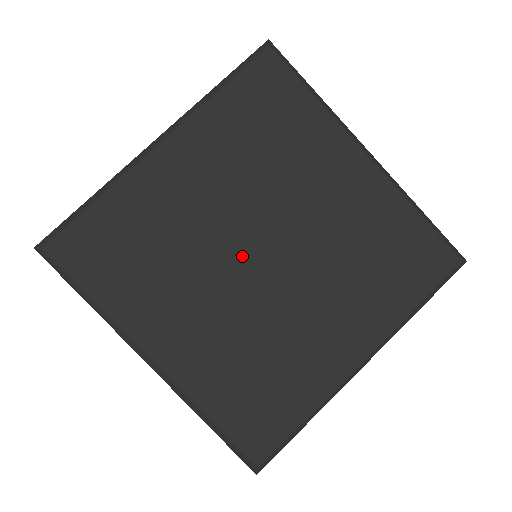
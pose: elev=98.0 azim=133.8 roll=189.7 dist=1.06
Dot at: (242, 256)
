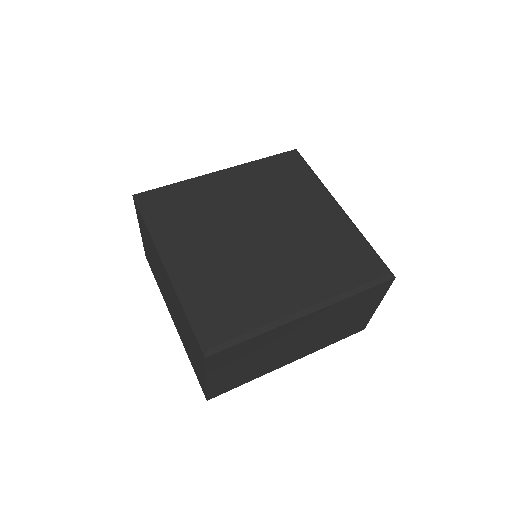
Dot at: (246, 229)
